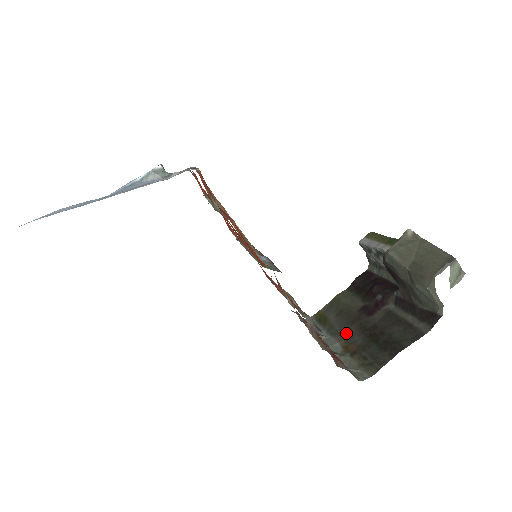
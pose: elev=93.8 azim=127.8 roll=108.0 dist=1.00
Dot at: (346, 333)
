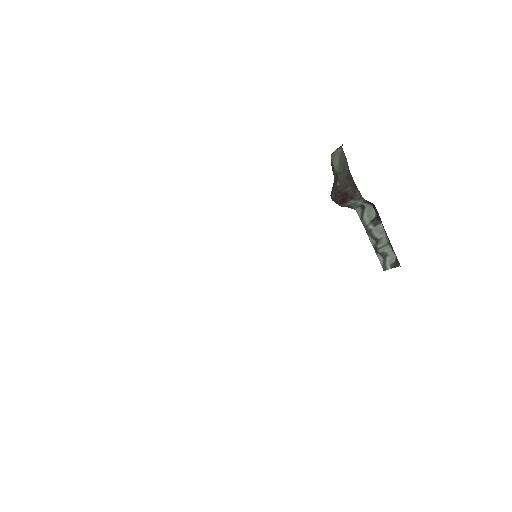
Dot at: occluded
